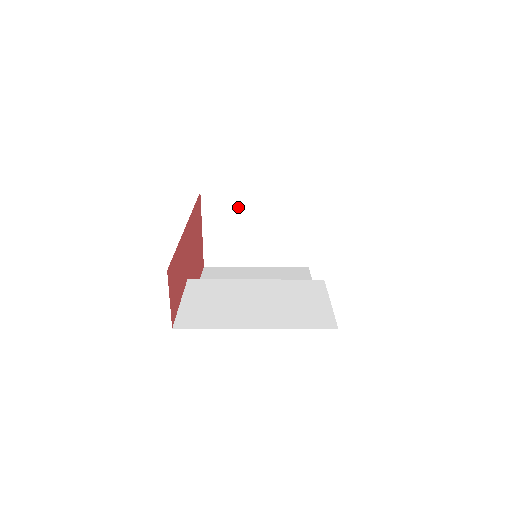
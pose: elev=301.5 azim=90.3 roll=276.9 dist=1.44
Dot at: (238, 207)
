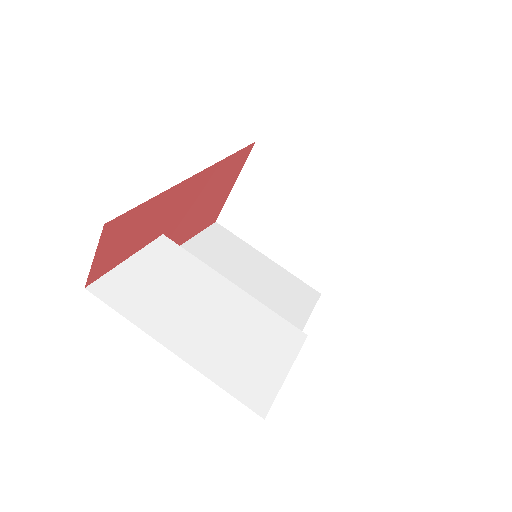
Dot at: (286, 184)
